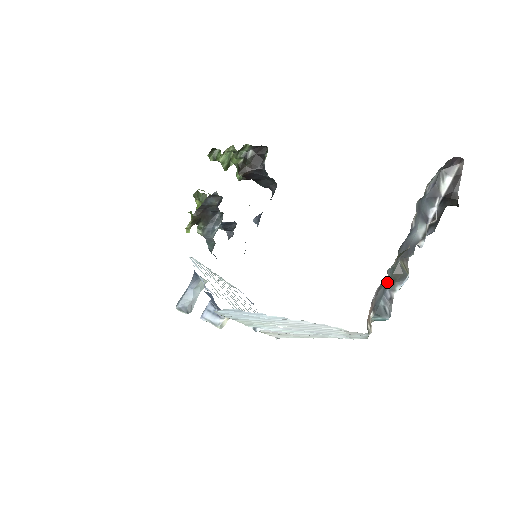
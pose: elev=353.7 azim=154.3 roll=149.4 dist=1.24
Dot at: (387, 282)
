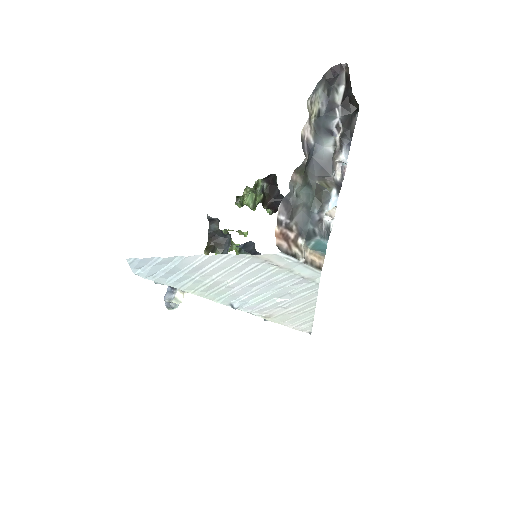
Dot at: (309, 205)
